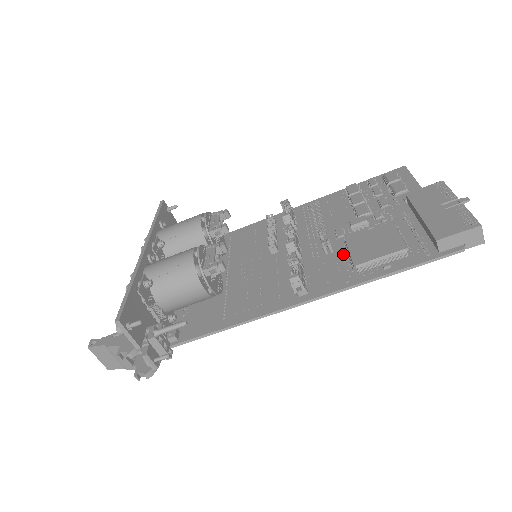
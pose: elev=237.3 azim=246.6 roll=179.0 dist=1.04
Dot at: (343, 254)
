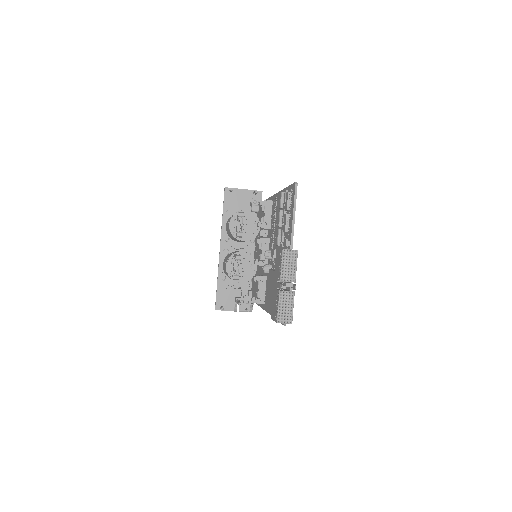
Dot at: occluded
